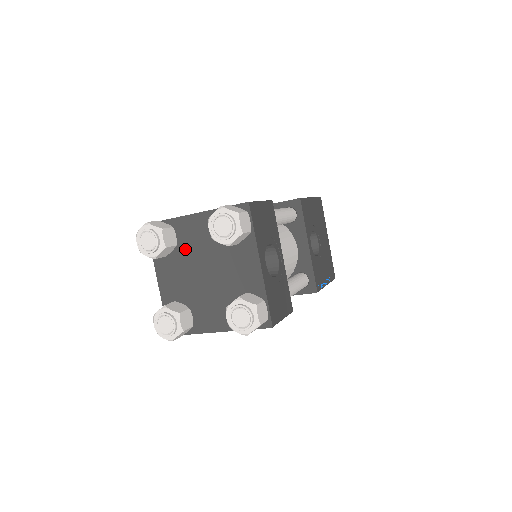
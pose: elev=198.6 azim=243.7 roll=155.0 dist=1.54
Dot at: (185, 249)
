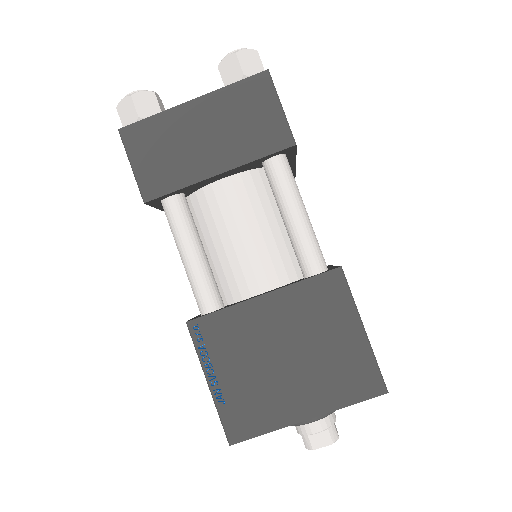
Dot at: occluded
